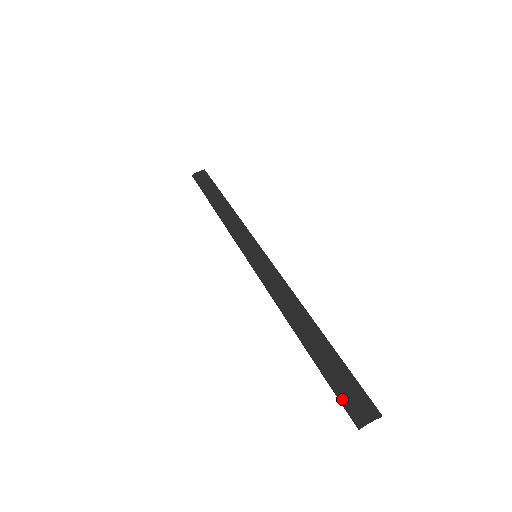
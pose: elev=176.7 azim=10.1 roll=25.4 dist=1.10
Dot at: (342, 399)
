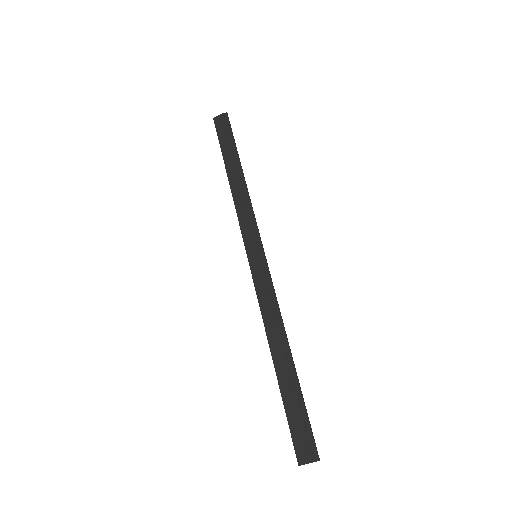
Dot at: (293, 435)
